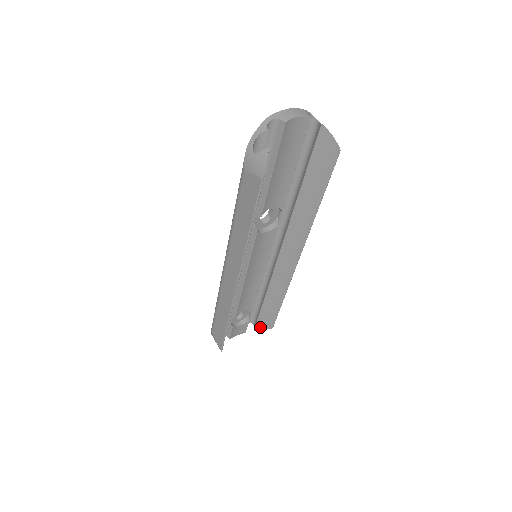
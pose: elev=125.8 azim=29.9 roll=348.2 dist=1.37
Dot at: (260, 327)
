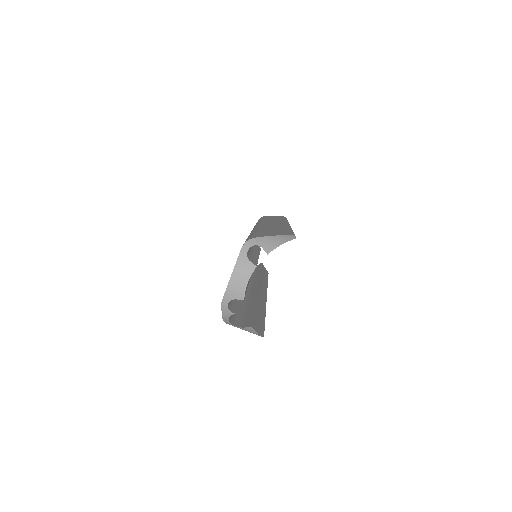
Dot at: occluded
